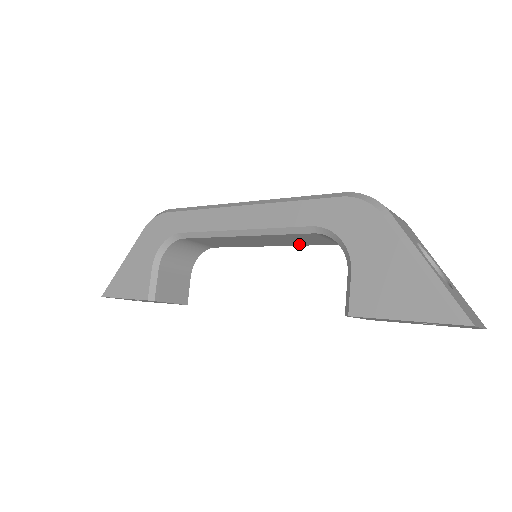
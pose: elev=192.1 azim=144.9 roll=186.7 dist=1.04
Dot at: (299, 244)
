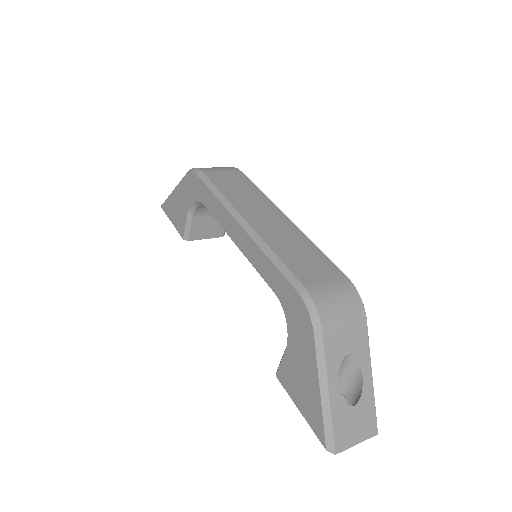
Dot at: occluded
